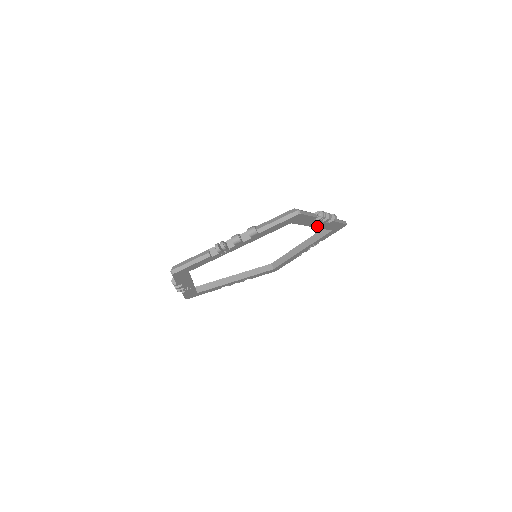
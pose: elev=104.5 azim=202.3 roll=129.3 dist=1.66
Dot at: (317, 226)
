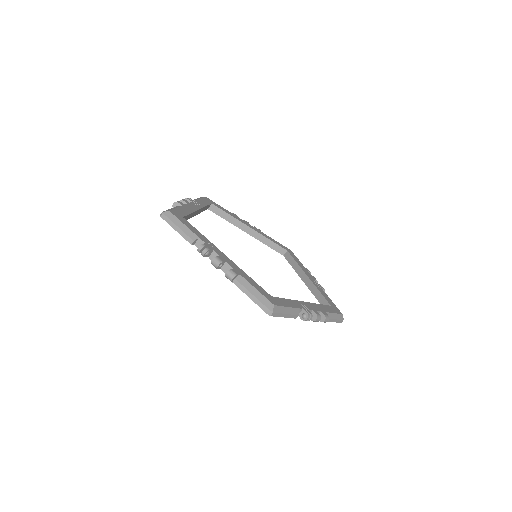
Dot at: (303, 279)
